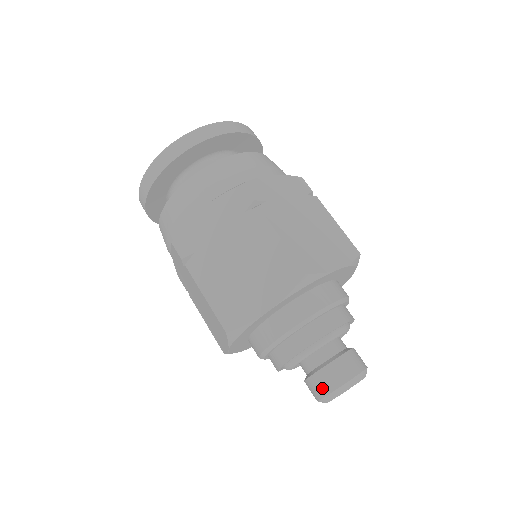
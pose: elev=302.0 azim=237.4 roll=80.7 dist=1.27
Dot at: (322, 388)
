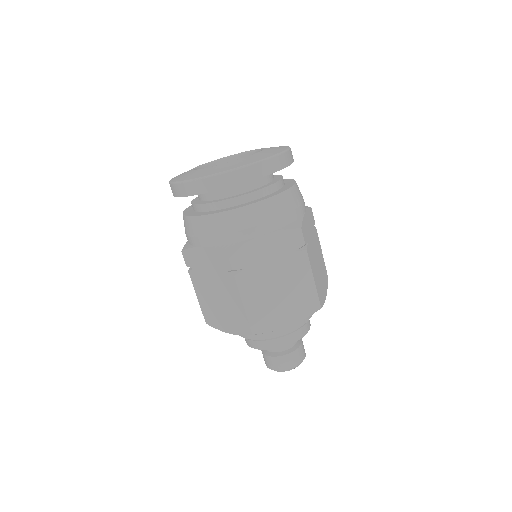
Dot at: (282, 366)
